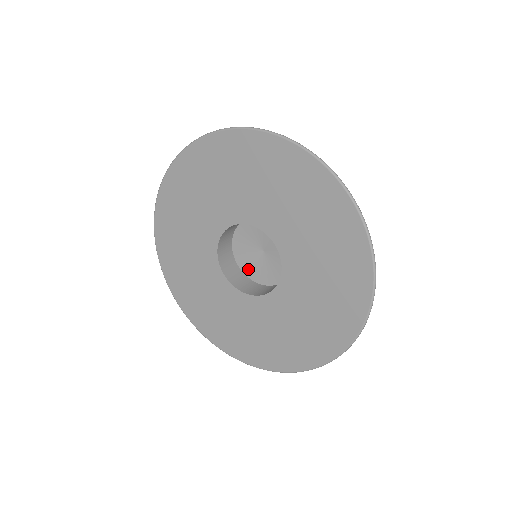
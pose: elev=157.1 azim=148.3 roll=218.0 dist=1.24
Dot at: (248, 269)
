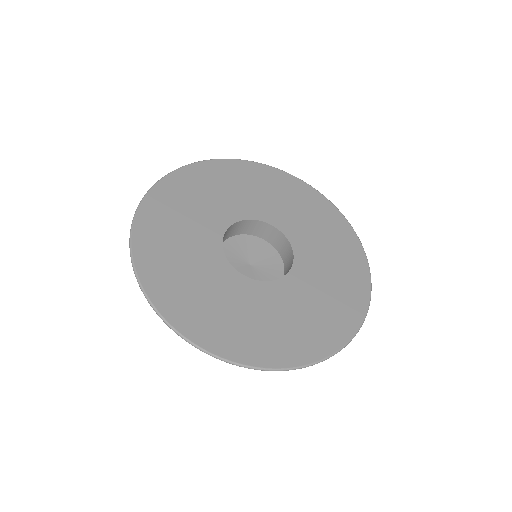
Dot at: occluded
